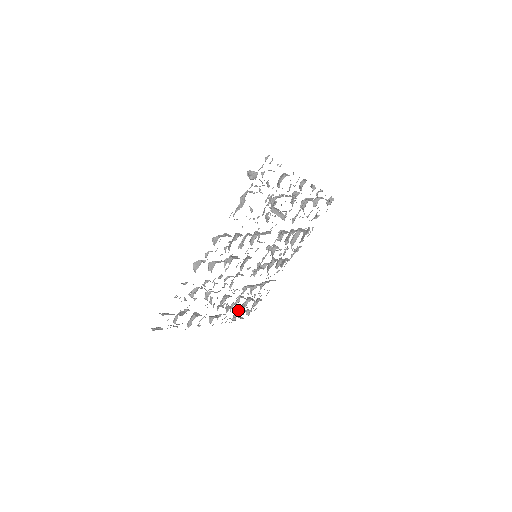
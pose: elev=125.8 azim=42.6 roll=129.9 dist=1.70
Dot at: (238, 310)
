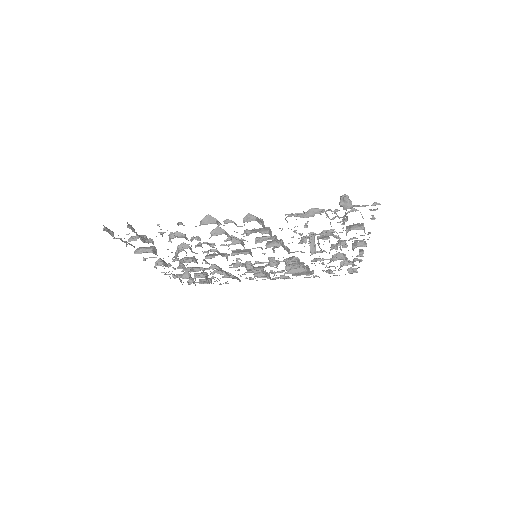
Dot at: (187, 274)
